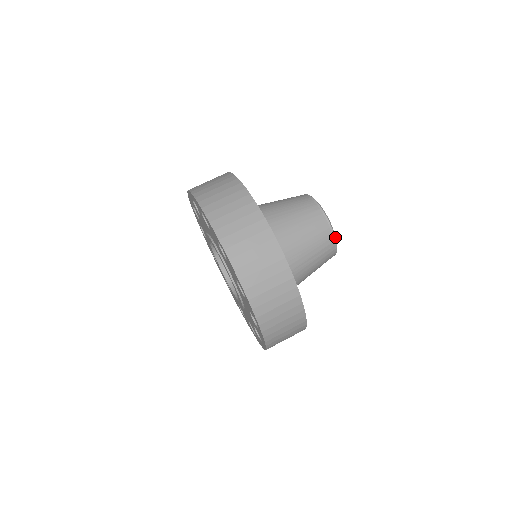
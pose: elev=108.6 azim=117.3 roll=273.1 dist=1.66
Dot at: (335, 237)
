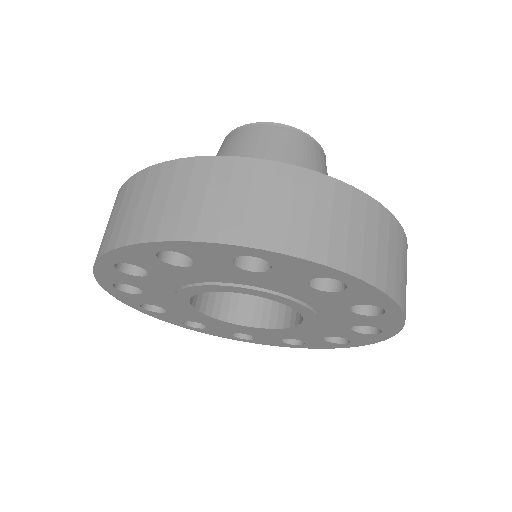
Dot at: occluded
